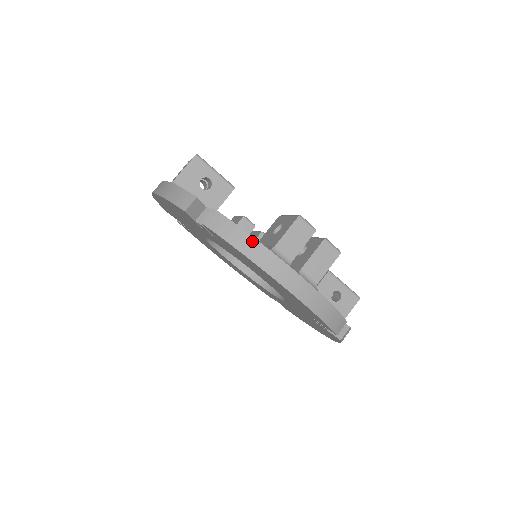
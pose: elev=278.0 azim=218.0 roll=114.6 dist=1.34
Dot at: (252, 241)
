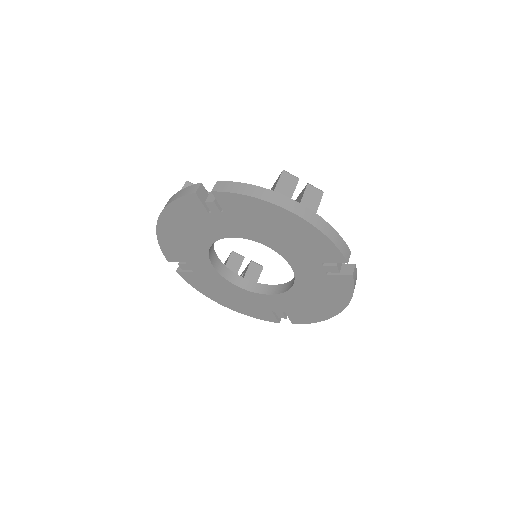
Dot at: (256, 188)
